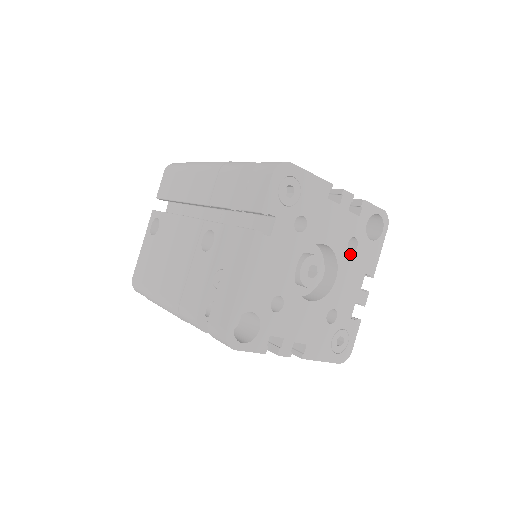
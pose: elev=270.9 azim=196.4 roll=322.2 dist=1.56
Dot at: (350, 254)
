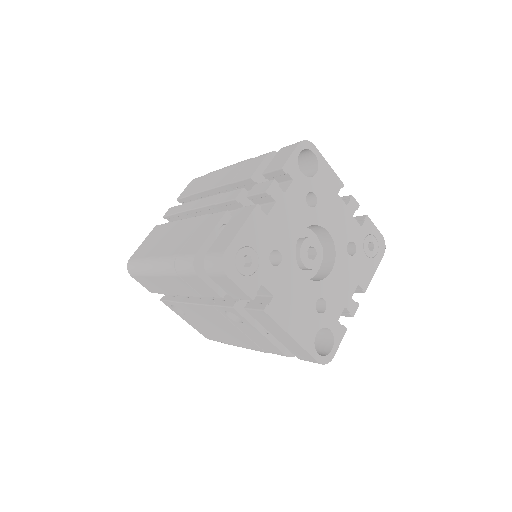
Dot at: (317, 206)
